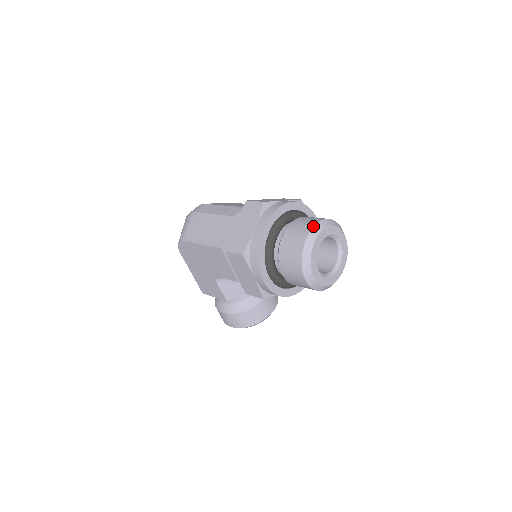
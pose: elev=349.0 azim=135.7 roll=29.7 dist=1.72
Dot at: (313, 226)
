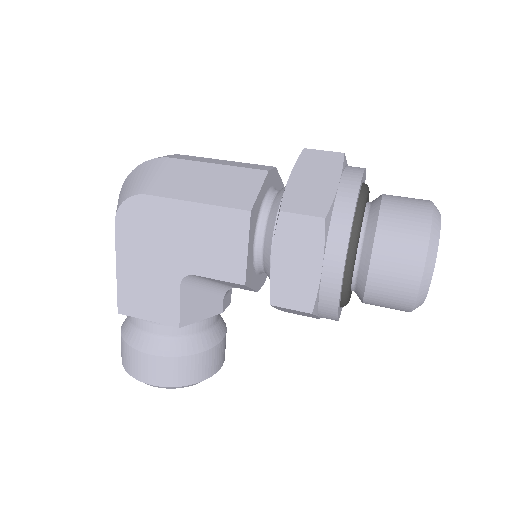
Dot at: (432, 202)
